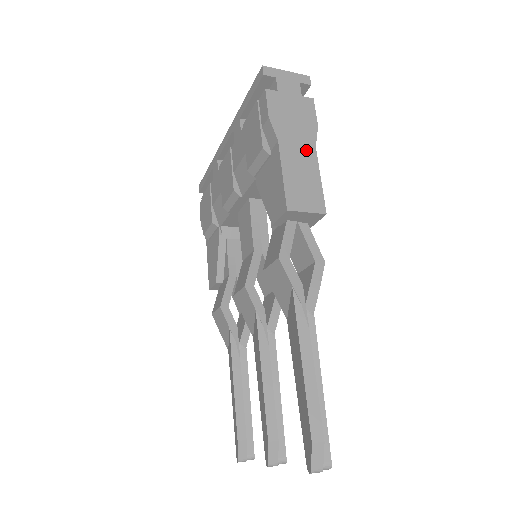
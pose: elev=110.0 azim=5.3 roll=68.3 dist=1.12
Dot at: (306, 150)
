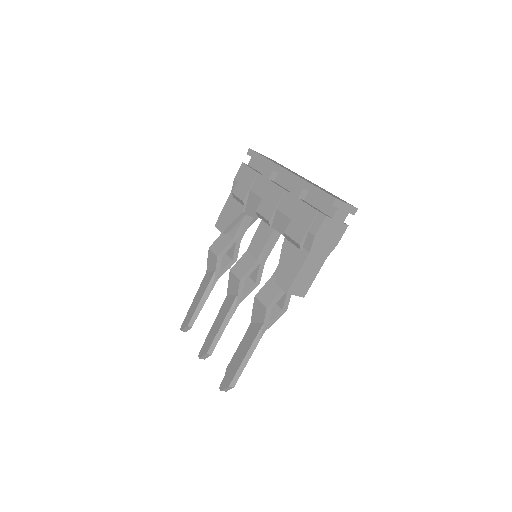
Dot at: (320, 260)
